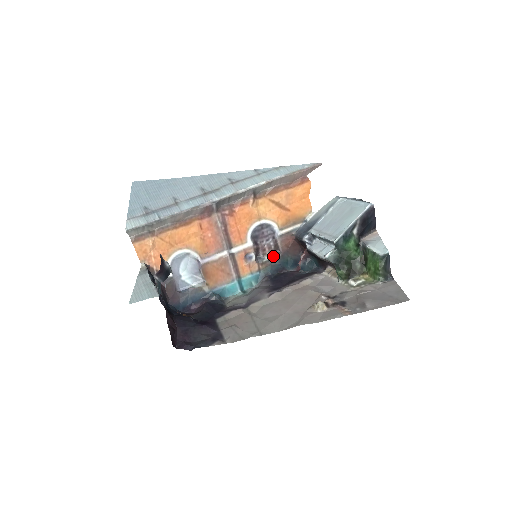
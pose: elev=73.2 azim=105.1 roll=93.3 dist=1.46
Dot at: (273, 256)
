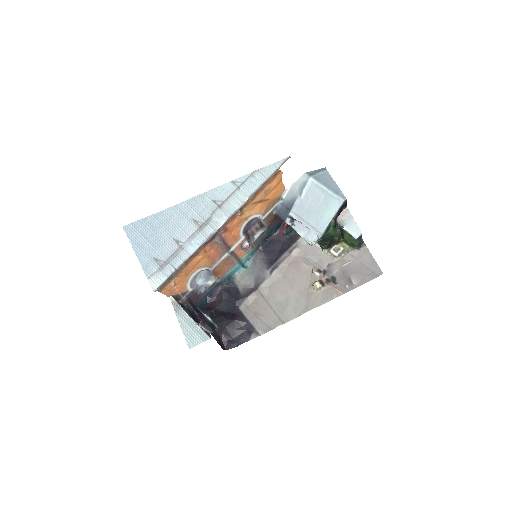
Dot at: (260, 233)
